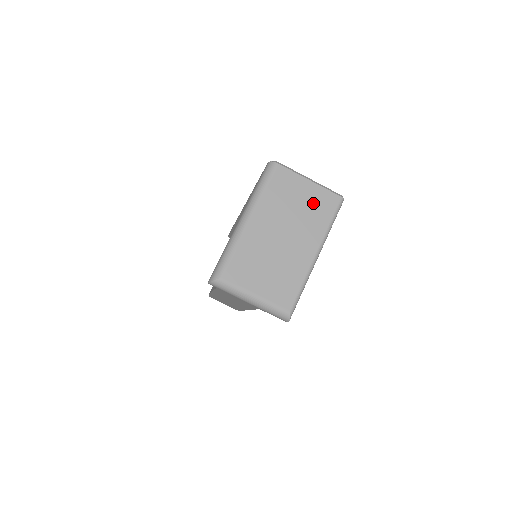
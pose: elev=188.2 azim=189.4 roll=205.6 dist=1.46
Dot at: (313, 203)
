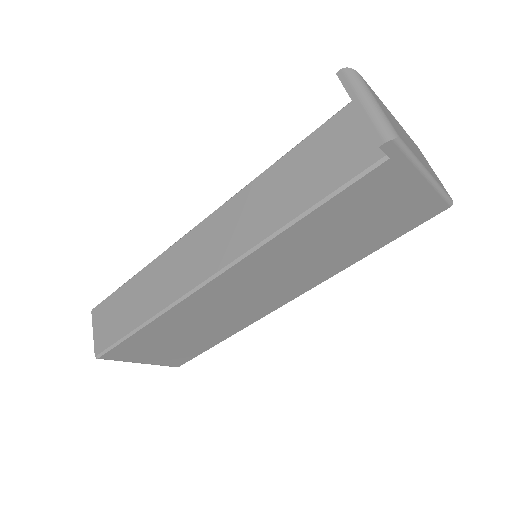
Dot at: (434, 173)
